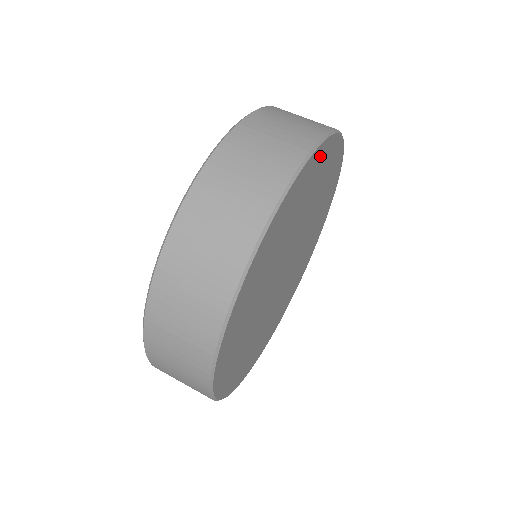
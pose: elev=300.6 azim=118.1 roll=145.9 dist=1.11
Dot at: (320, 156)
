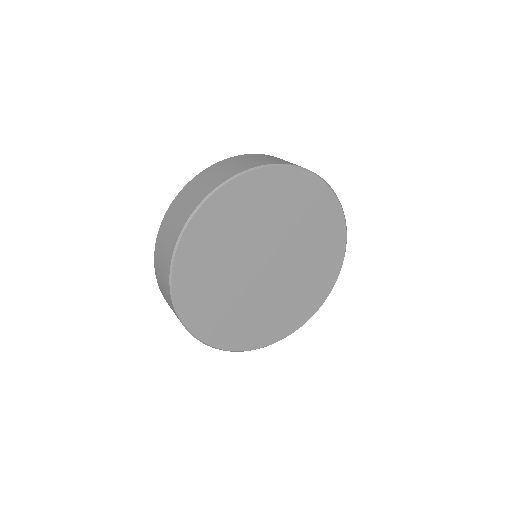
Dot at: (248, 184)
